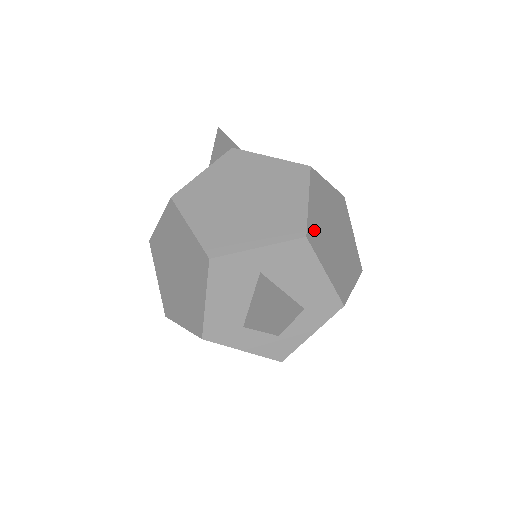
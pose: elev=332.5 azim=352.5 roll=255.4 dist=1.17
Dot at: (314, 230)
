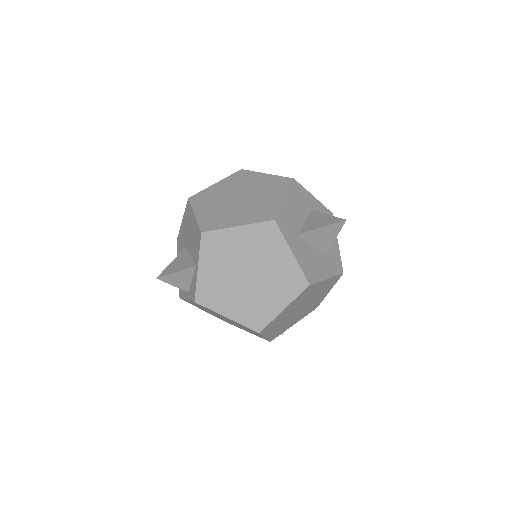
Dot at: occluded
